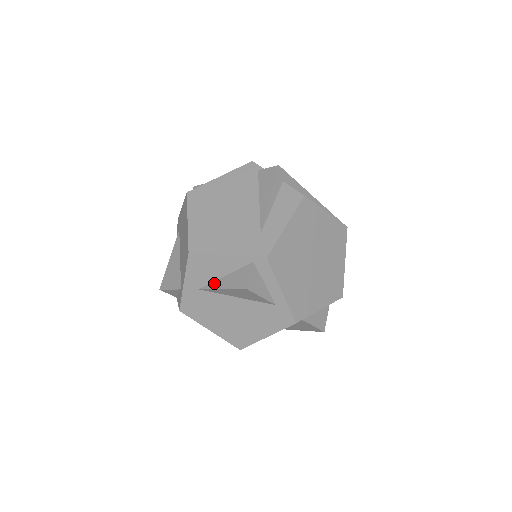
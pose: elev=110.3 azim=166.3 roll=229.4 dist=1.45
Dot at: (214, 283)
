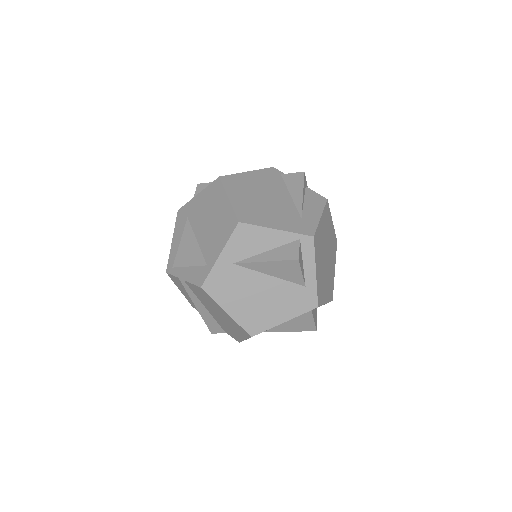
Dot at: (254, 257)
